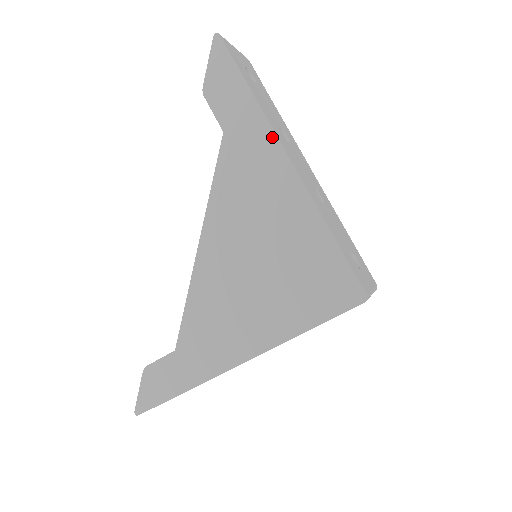
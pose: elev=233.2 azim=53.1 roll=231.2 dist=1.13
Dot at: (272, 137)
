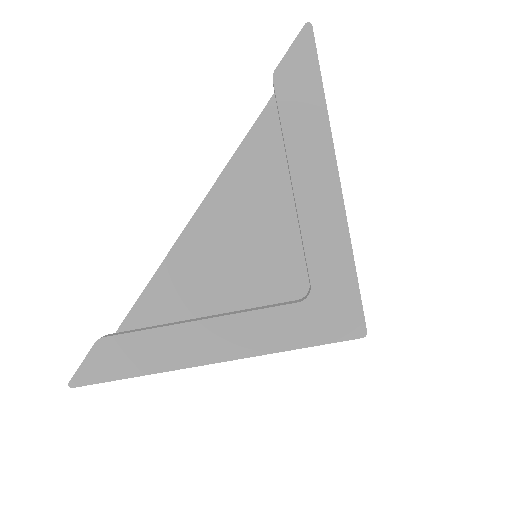
Dot at: (330, 153)
